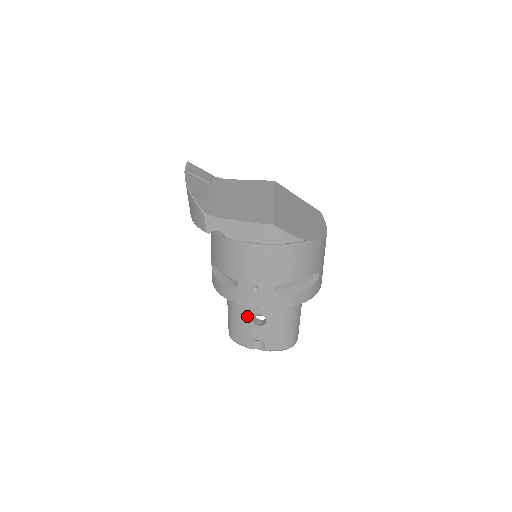
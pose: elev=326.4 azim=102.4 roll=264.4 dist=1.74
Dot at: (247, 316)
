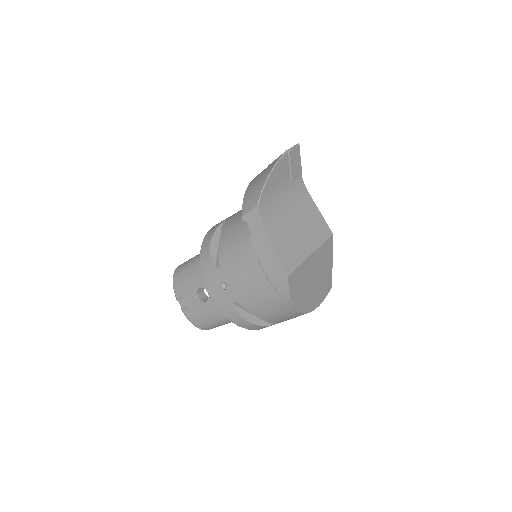
Dot at: (199, 282)
